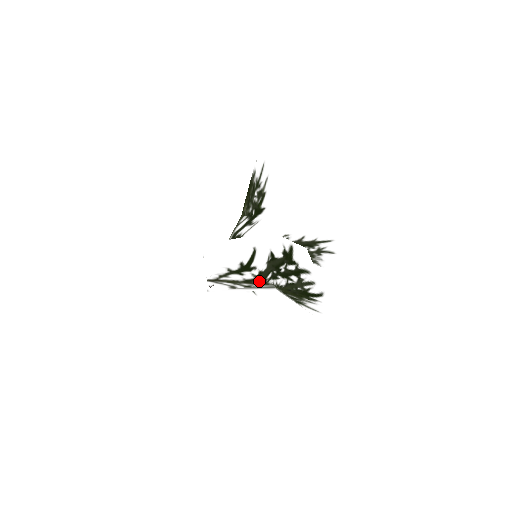
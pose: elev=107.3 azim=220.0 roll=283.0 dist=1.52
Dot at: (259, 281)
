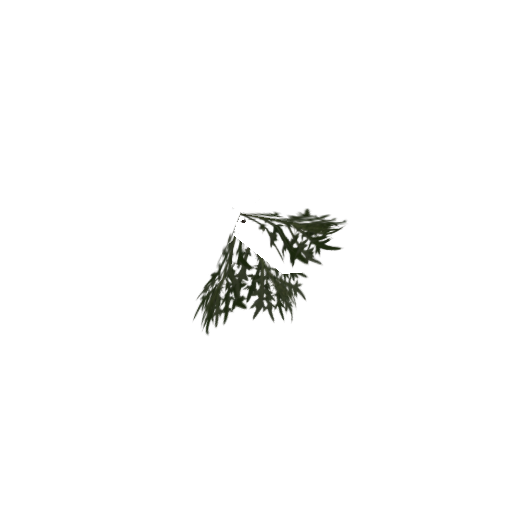
Dot at: (288, 221)
